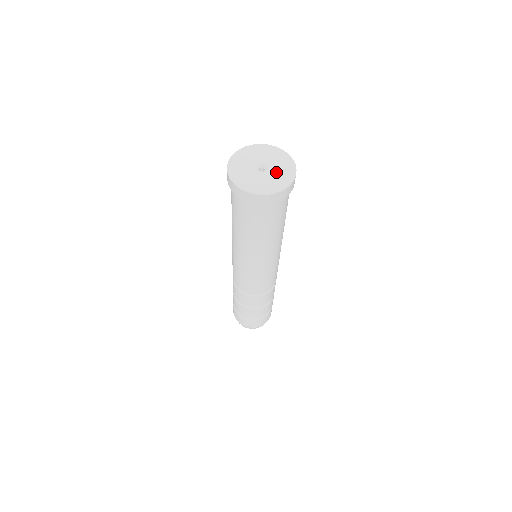
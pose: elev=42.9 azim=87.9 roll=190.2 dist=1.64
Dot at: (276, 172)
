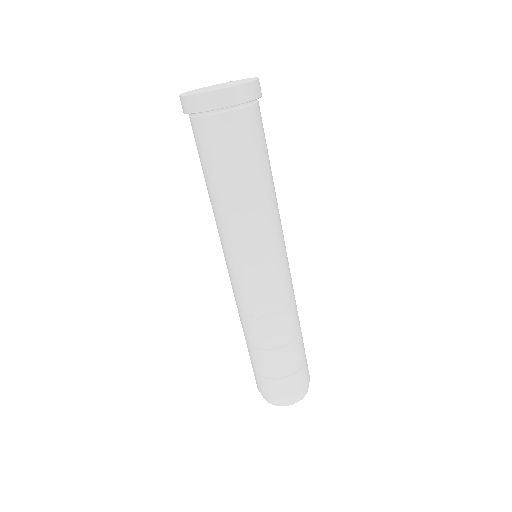
Dot at: (234, 83)
